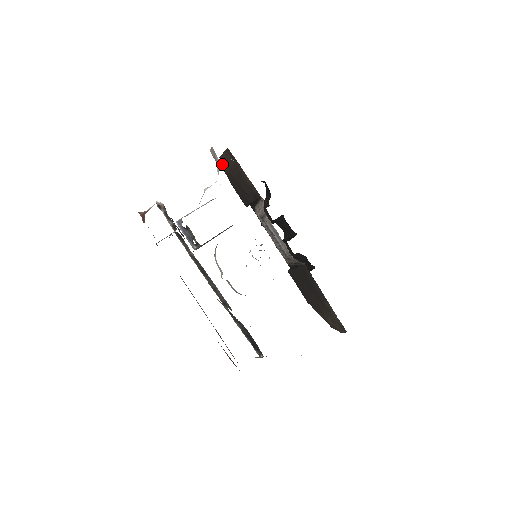
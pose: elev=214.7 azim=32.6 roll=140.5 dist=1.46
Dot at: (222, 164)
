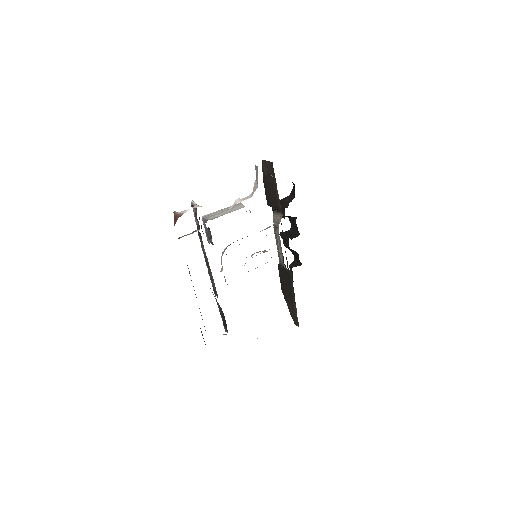
Dot at: (263, 165)
